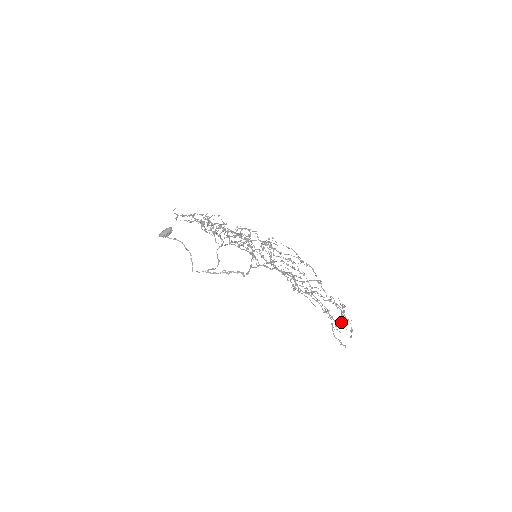
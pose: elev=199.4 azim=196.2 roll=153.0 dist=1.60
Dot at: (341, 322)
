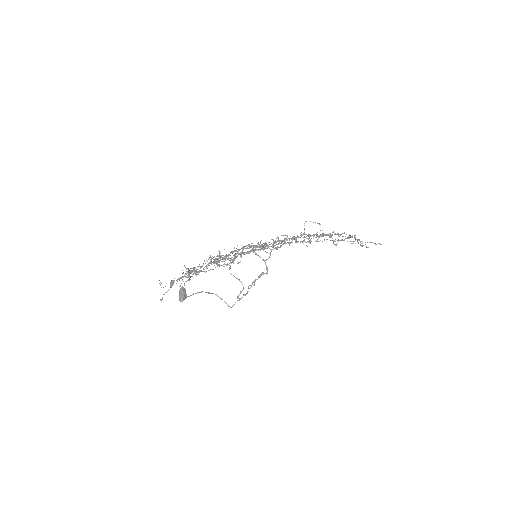
Dot at: occluded
